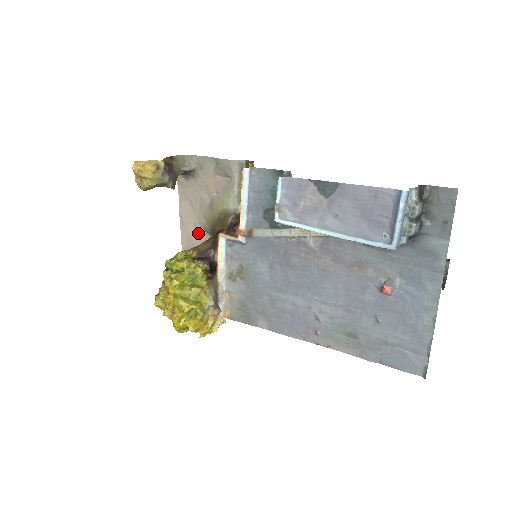
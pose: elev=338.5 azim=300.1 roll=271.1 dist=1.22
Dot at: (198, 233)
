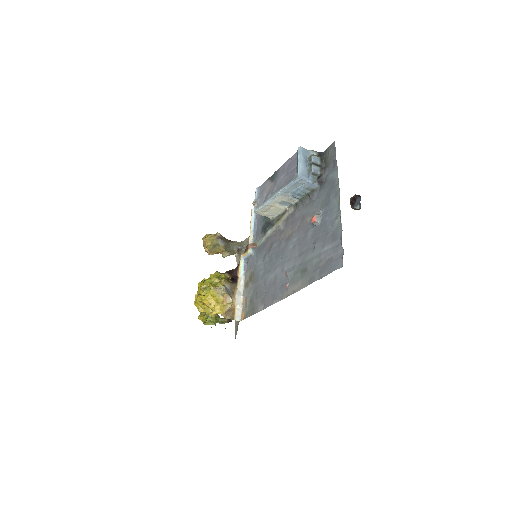
Dot at: occluded
